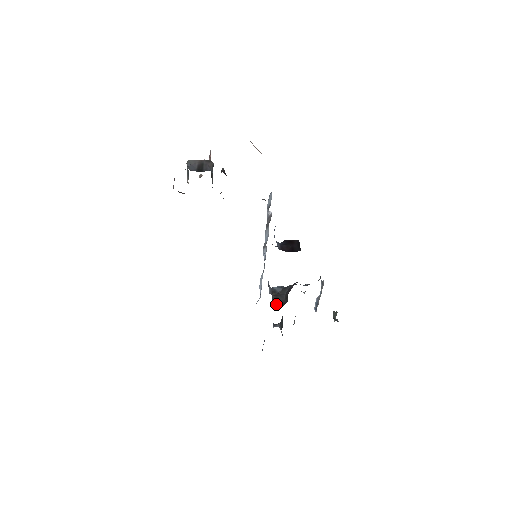
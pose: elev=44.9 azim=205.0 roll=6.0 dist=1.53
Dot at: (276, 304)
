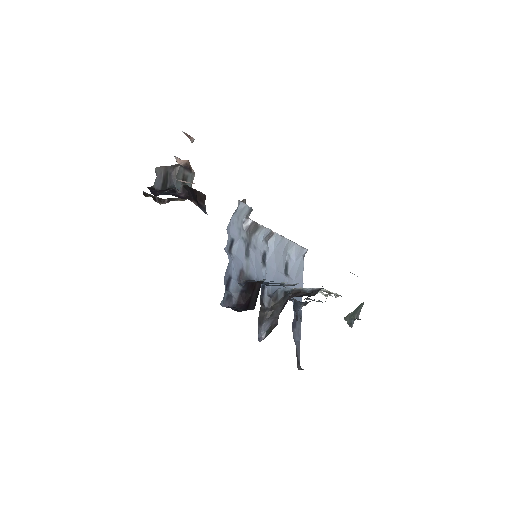
Dot at: (265, 327)
